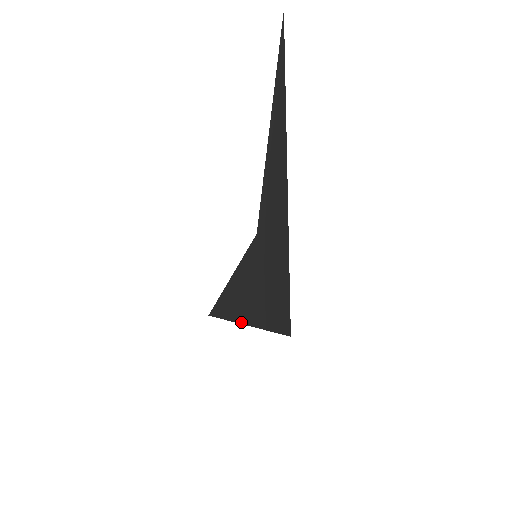
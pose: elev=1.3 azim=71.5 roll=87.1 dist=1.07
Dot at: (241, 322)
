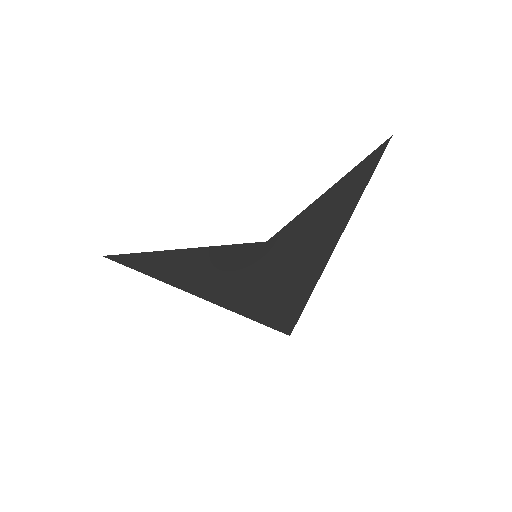
Dot at: (191, 292)
